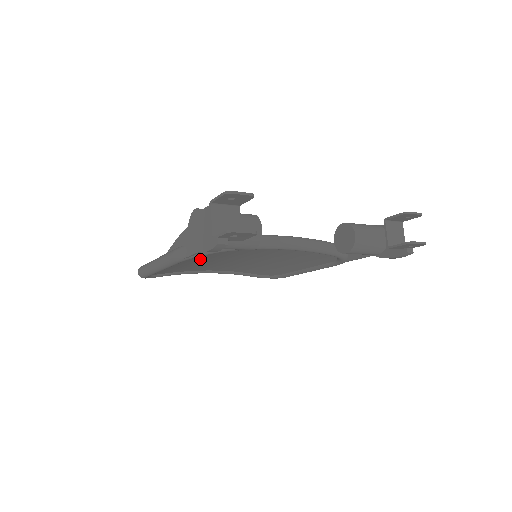
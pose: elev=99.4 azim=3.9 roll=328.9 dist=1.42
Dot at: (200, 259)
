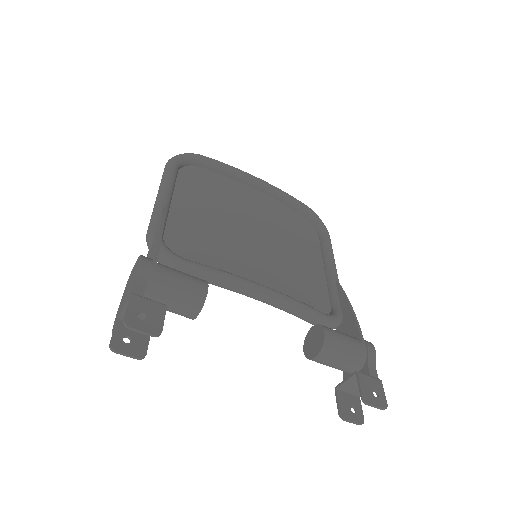
Dot at: (196, 226)
